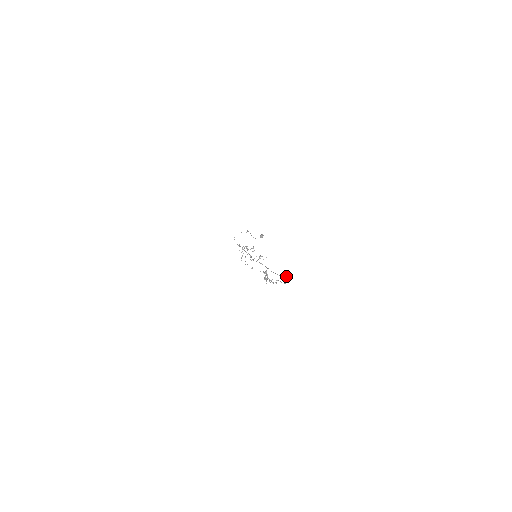
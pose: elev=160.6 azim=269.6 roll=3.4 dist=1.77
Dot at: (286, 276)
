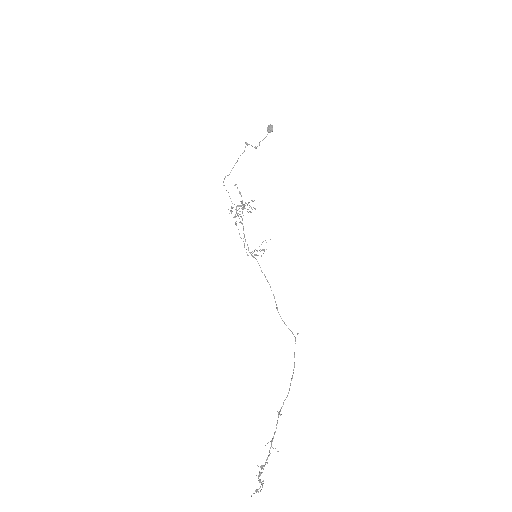
Dot at: (295, 338)
